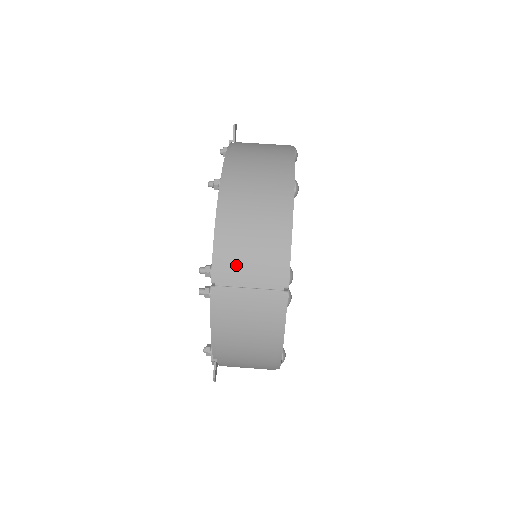
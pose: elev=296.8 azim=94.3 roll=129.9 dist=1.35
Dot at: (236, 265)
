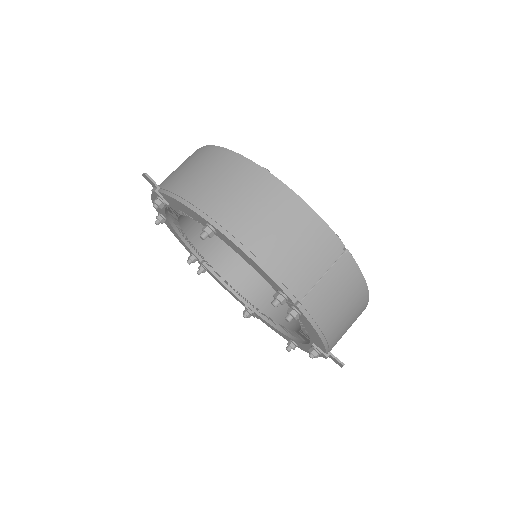
Dot at: (299, 271)
